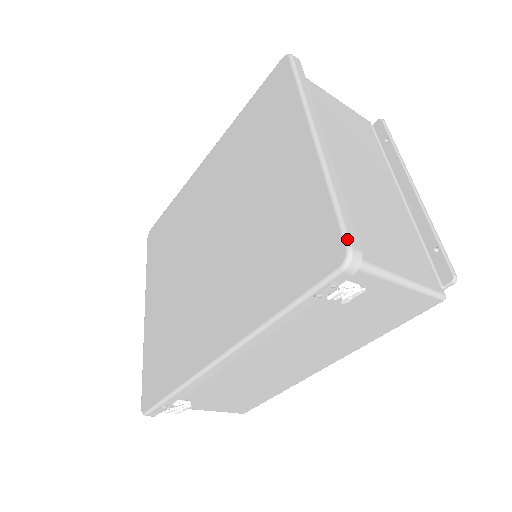
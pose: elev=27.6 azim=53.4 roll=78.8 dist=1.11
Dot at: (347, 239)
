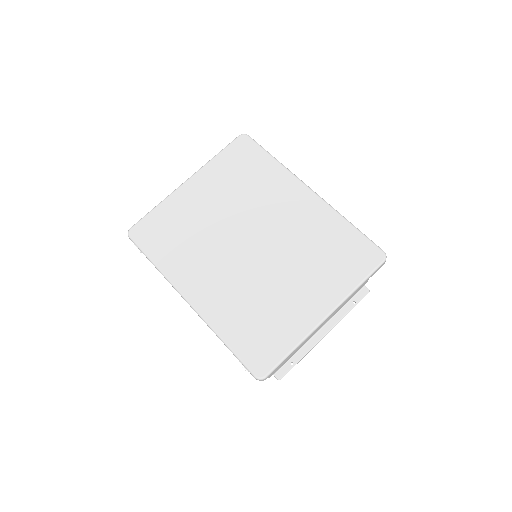
Dot at: (269, 374)
